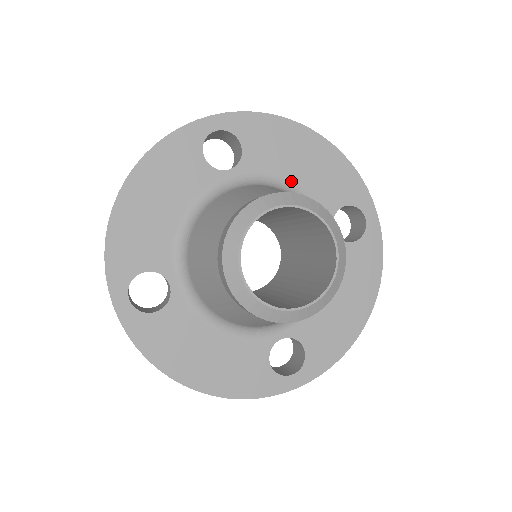
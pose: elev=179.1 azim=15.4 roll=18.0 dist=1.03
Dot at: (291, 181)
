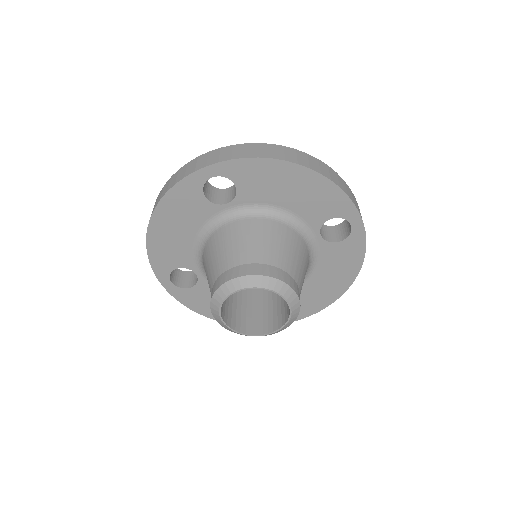
Dot at: (281, 206)
